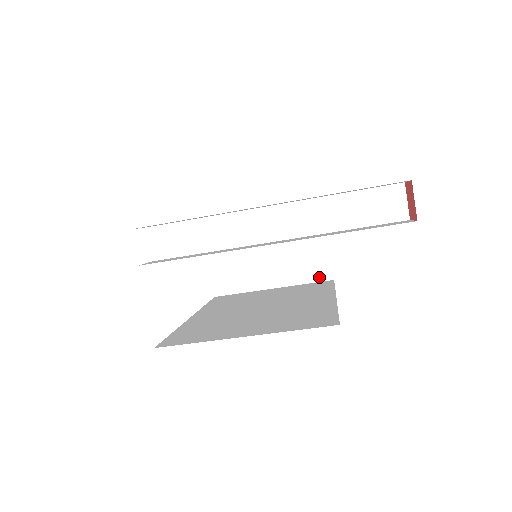
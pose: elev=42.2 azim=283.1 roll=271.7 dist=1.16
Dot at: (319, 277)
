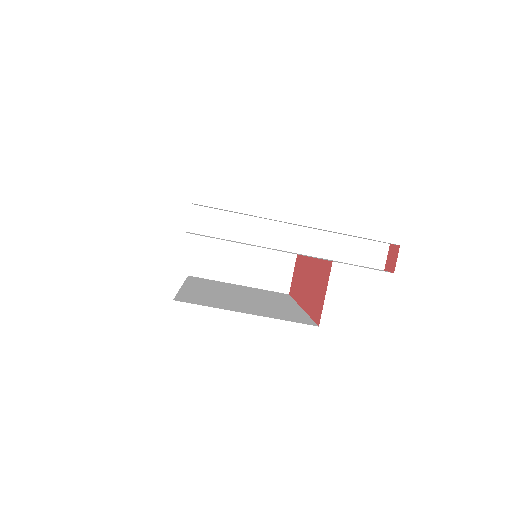
Dot at: (278, 288)
